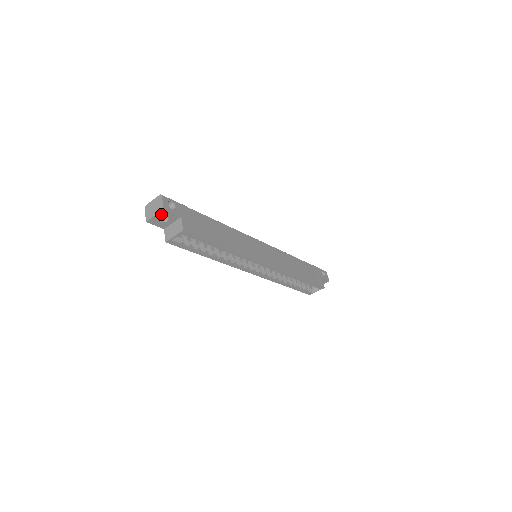
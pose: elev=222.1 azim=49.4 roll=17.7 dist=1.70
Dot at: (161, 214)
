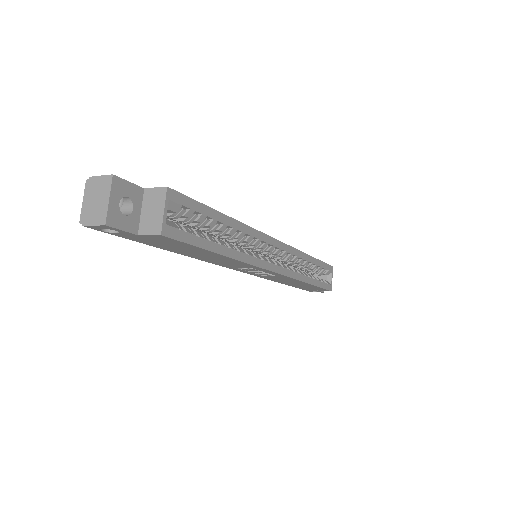
Dot at: (115, 192)
